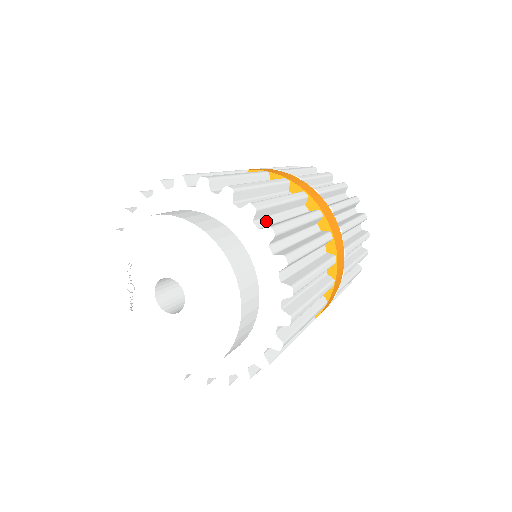
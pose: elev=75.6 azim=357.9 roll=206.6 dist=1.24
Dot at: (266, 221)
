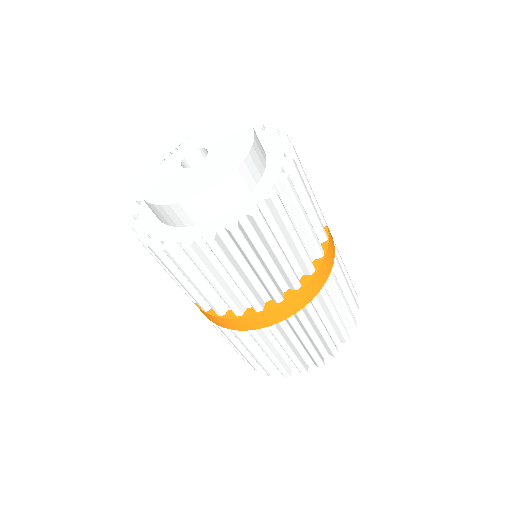
Dot at: occluded
